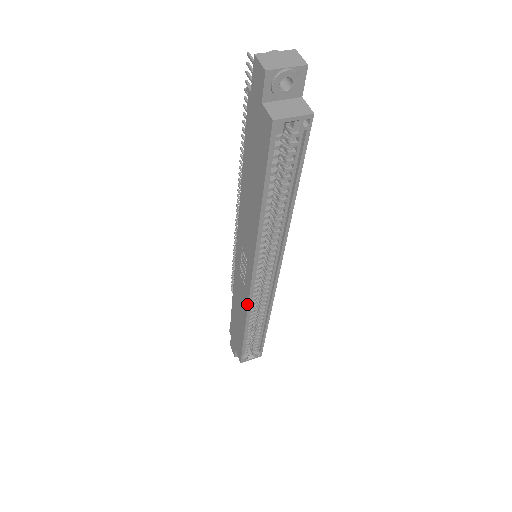
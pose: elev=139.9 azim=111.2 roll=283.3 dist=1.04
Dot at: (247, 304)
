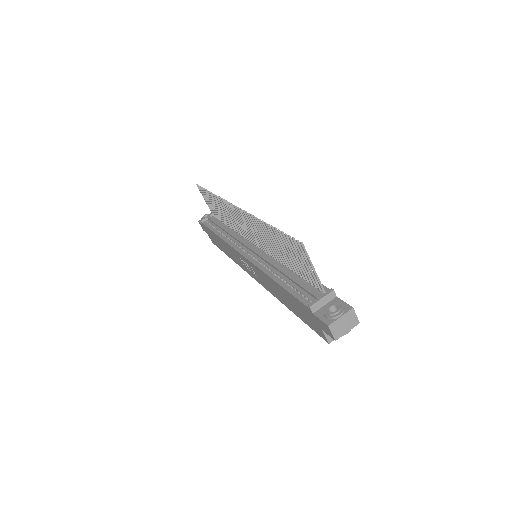
Dot at: (243, 269)
